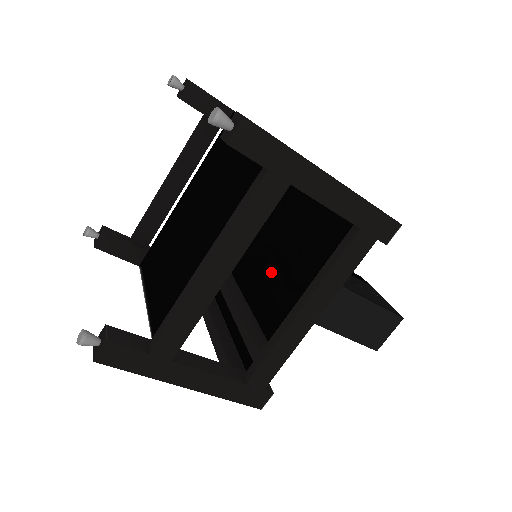
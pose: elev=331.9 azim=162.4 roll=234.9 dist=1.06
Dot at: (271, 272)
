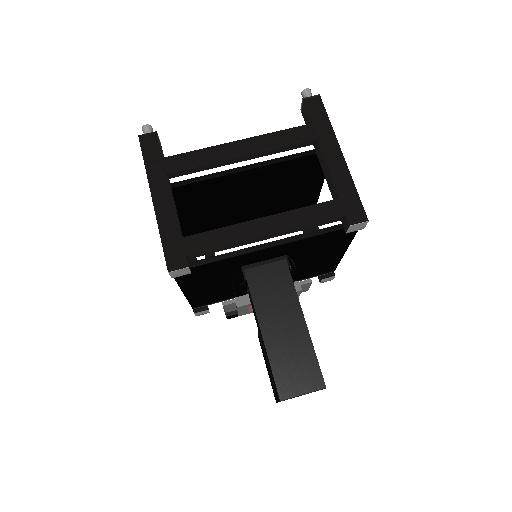
Dot at: occluded
